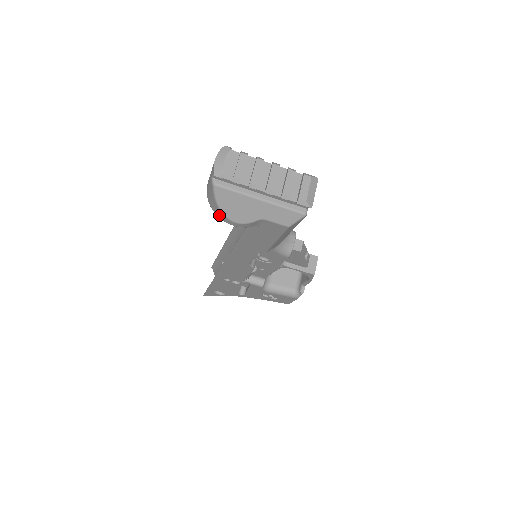
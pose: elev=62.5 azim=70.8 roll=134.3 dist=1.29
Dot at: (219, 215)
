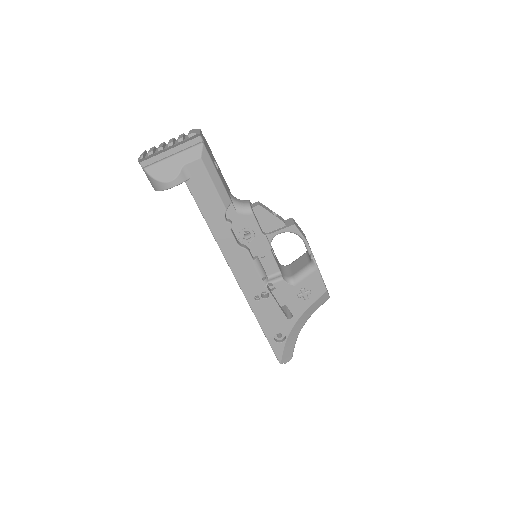
Dot at: (162, 187)
